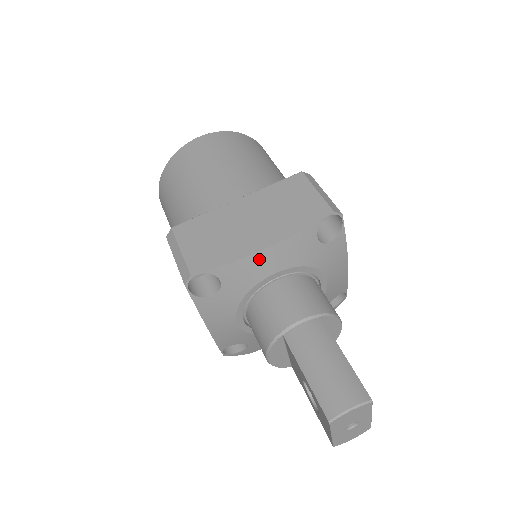
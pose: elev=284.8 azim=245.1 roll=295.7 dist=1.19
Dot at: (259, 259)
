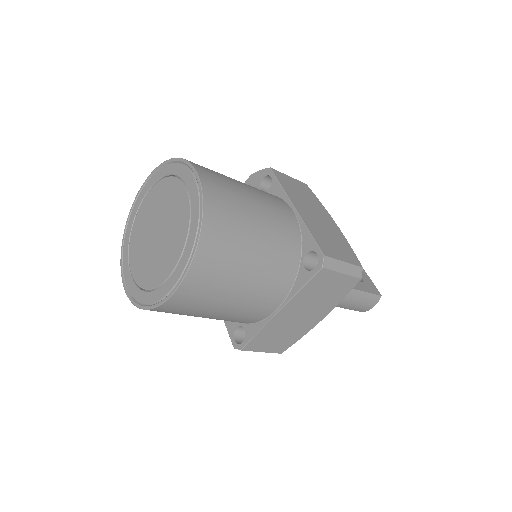
Dot at: occluded
